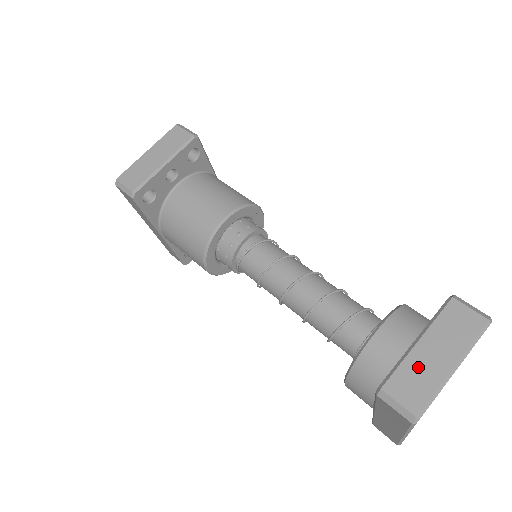
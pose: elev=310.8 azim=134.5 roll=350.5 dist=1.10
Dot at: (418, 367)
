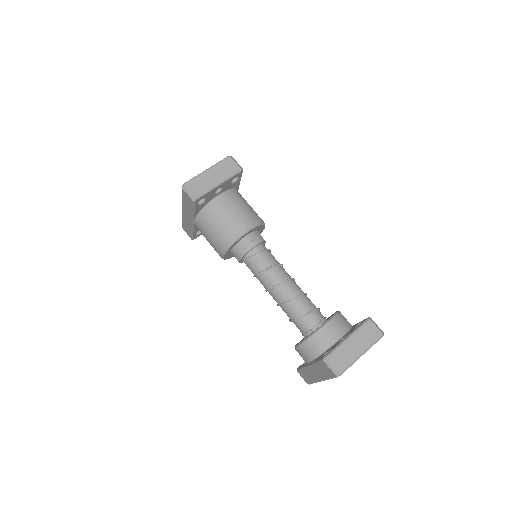
Dot at: (346, 350)
